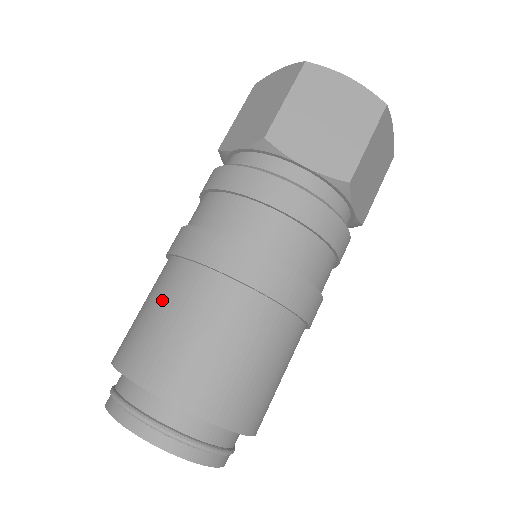
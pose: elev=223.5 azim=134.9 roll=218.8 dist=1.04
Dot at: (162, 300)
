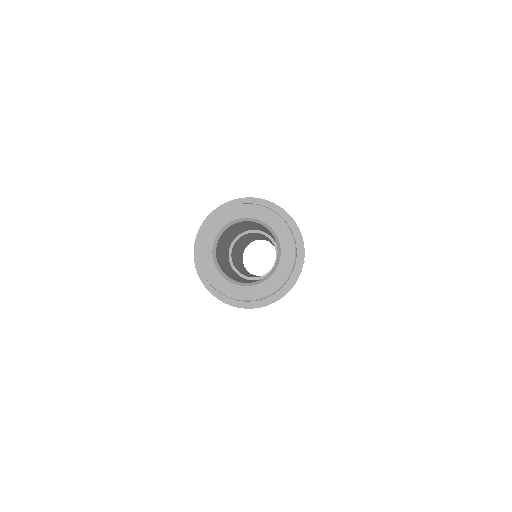
Dot at: occluded
